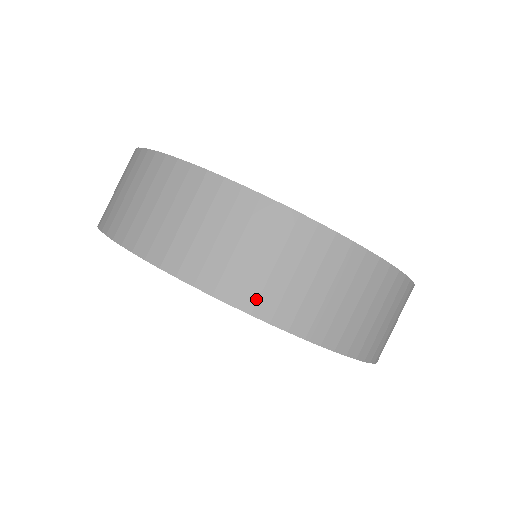
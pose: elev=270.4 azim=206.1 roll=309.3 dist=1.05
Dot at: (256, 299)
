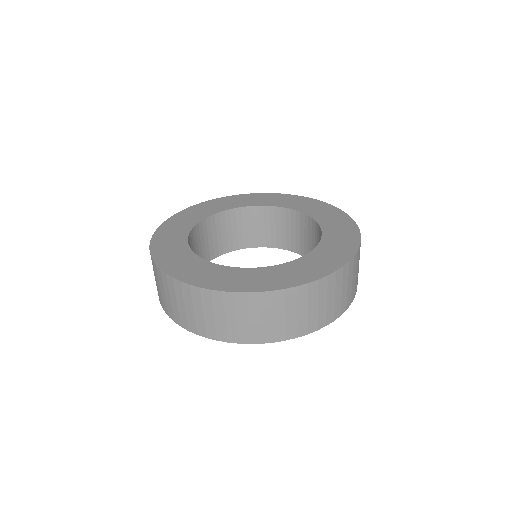
Dot at: (333, 315)
